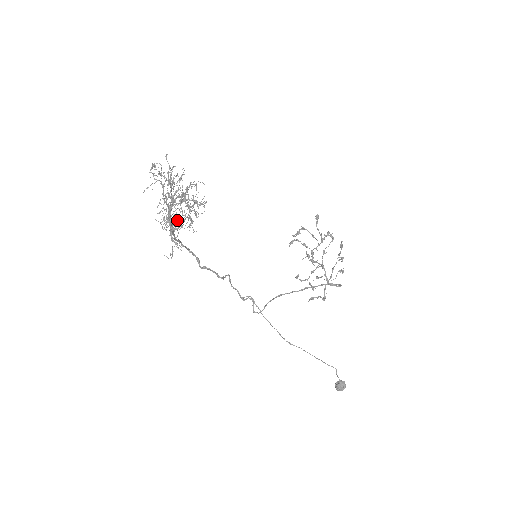
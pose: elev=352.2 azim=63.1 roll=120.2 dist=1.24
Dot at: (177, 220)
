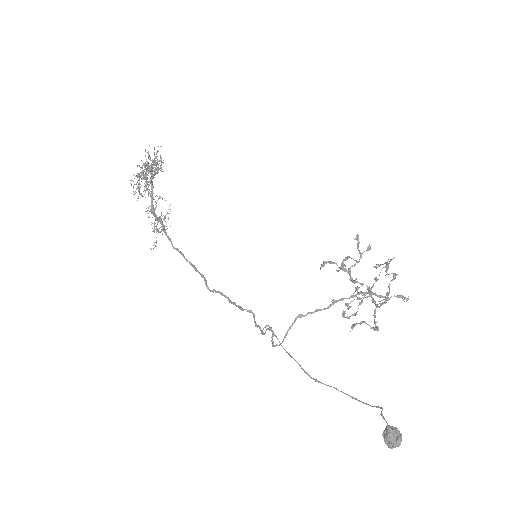
Dot at: occluded
